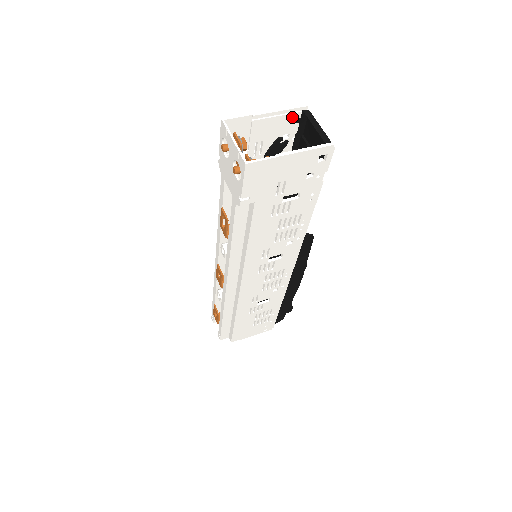
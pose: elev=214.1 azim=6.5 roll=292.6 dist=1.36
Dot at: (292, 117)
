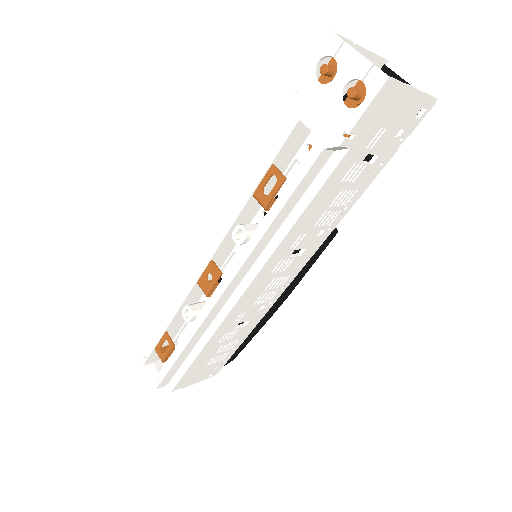
Dot at: occluded
